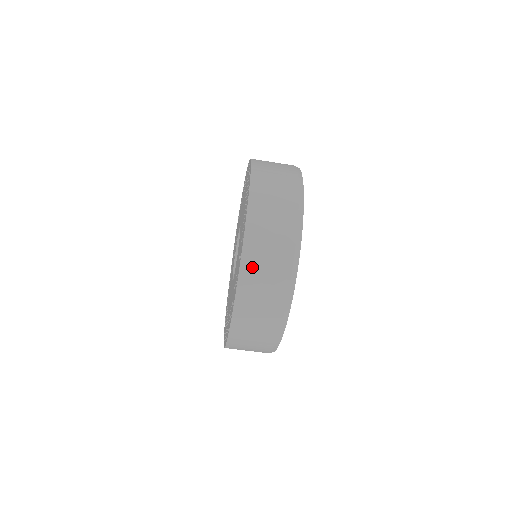
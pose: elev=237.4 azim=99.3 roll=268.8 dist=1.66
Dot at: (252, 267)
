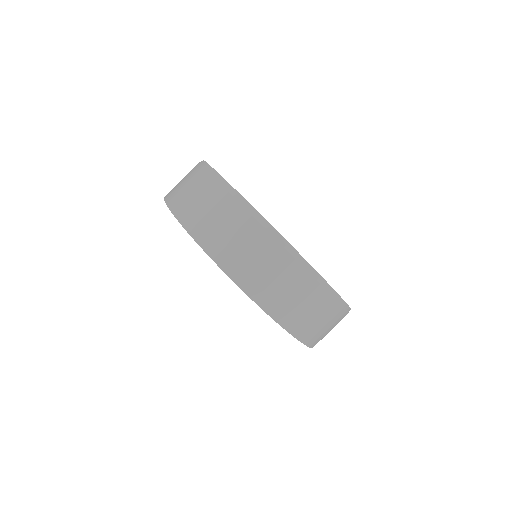
Dot at: (216, 244)
